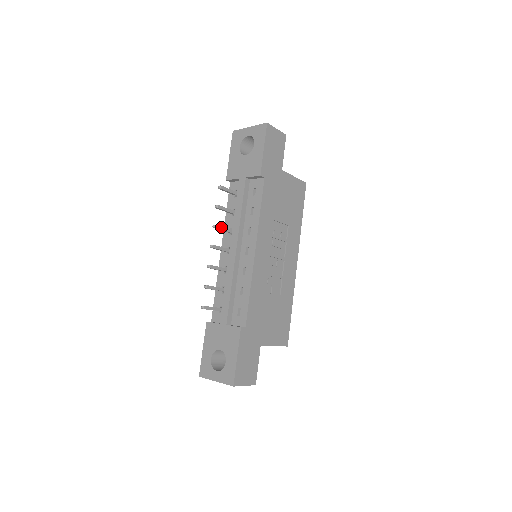
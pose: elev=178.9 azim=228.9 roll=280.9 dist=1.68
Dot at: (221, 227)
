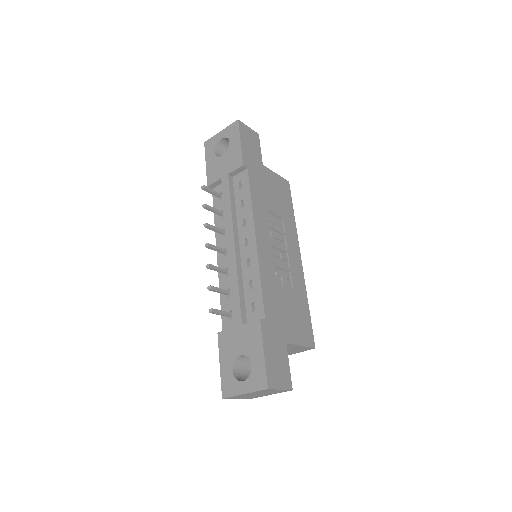
Dot at: (213, 226)
